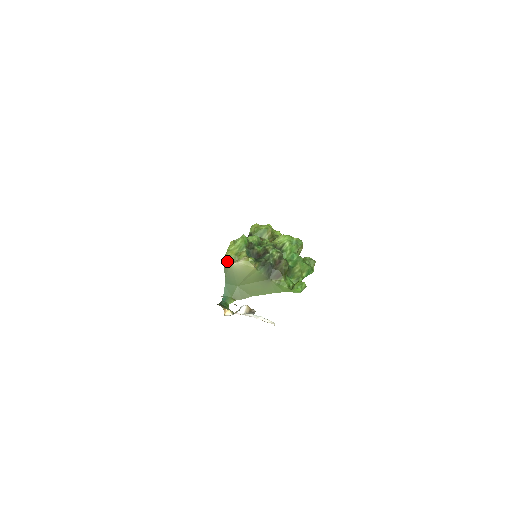
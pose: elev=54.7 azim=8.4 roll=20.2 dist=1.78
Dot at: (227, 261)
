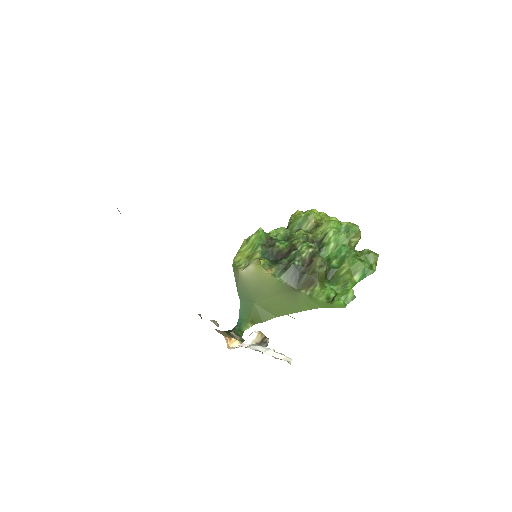
Dot at: (235, 268)
